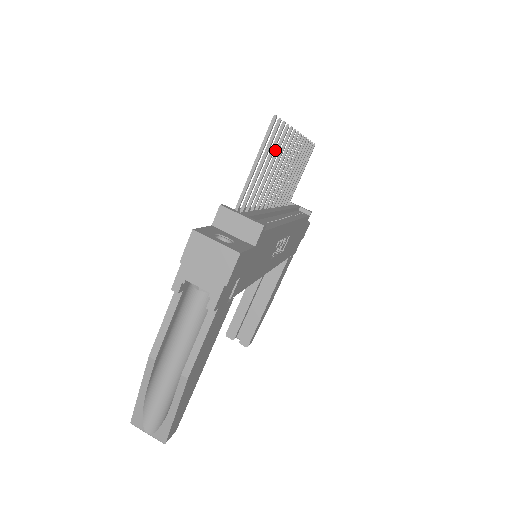
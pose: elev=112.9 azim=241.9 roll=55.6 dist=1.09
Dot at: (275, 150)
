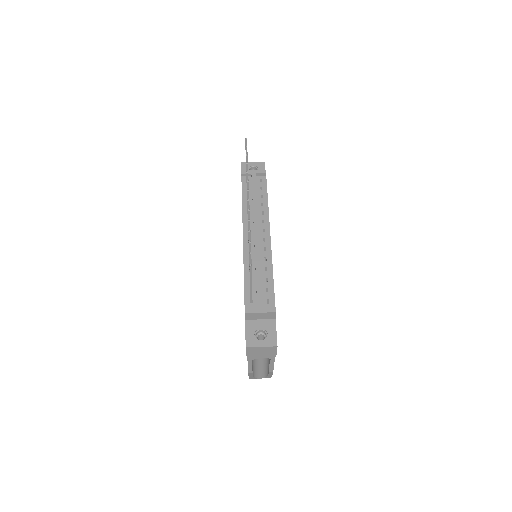
Dot at: occluded
